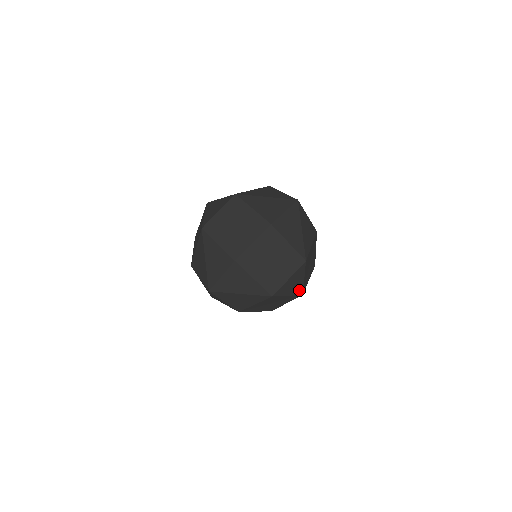
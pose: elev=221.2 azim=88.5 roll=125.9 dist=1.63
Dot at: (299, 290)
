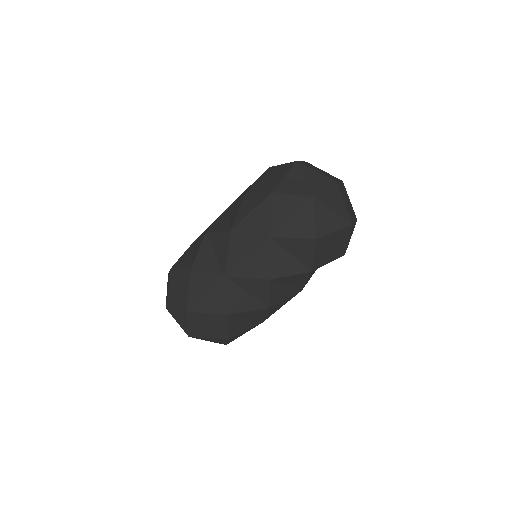
Dot at: (347, 245)
